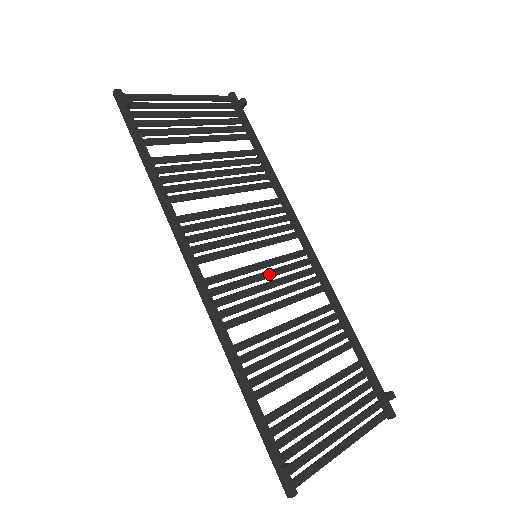
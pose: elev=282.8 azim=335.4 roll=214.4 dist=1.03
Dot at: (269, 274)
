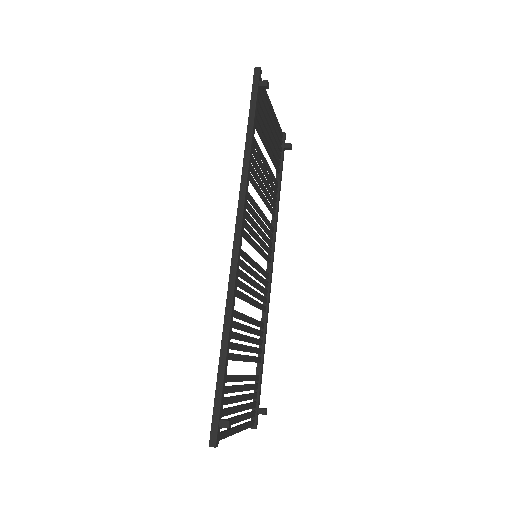
Dot at: (256, 275)
